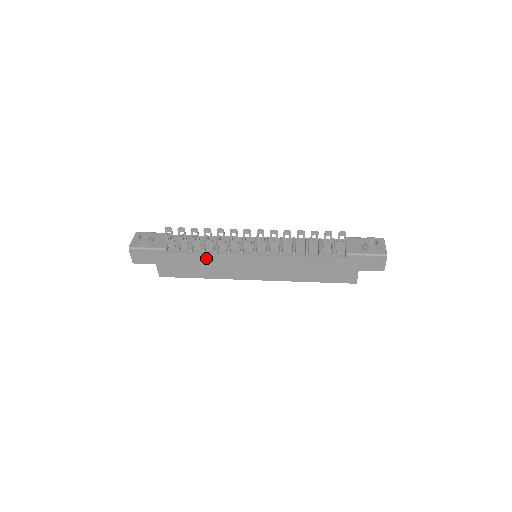
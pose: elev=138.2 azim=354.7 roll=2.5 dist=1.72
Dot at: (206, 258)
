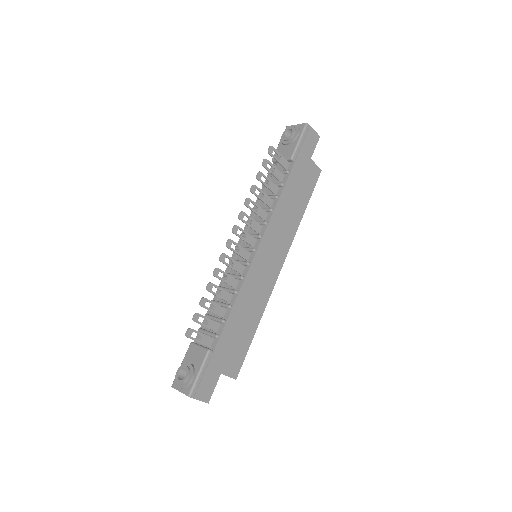
Dot at: (238, 307)
